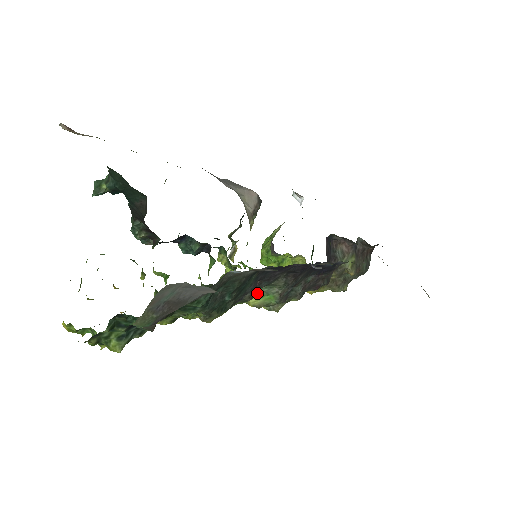
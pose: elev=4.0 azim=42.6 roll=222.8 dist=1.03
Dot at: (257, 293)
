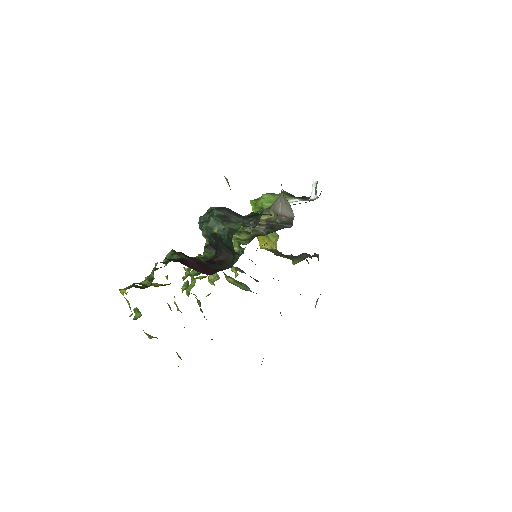
Dot at: (237, 281)
